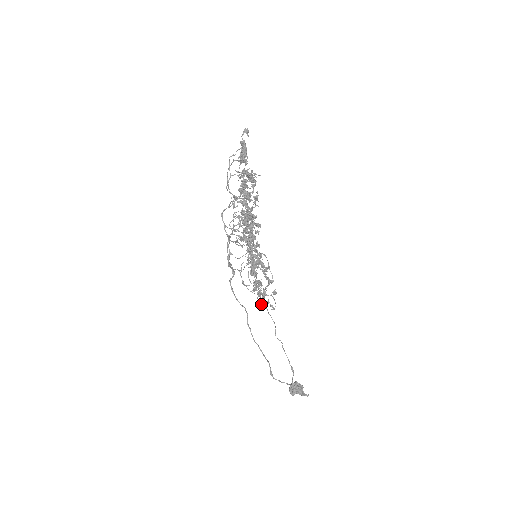
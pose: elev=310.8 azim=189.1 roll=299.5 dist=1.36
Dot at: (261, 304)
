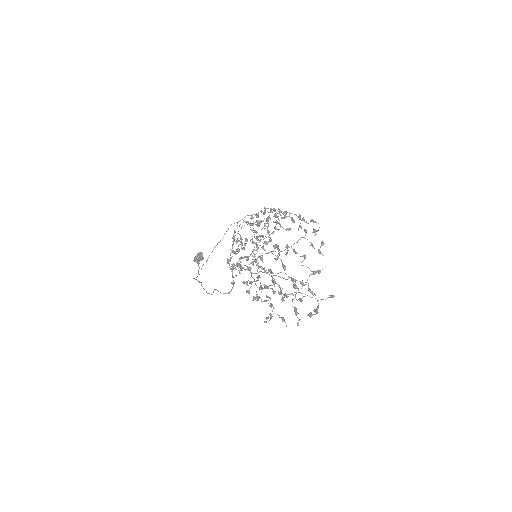
Dot at: (228, 261)
